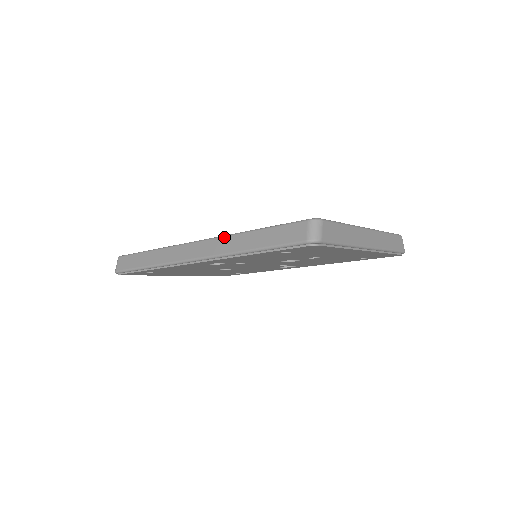
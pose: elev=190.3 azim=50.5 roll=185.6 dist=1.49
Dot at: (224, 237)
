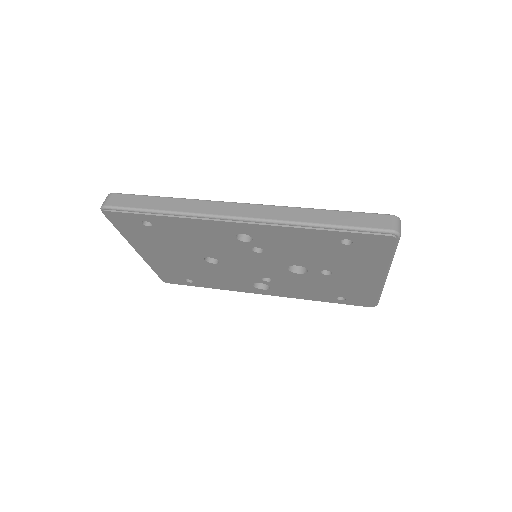
Dot at: (285, 207)
